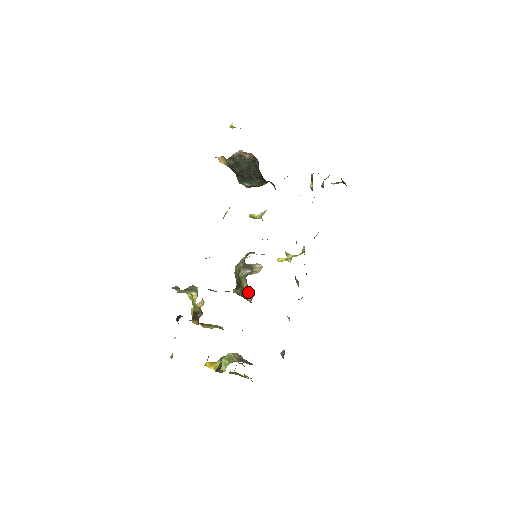
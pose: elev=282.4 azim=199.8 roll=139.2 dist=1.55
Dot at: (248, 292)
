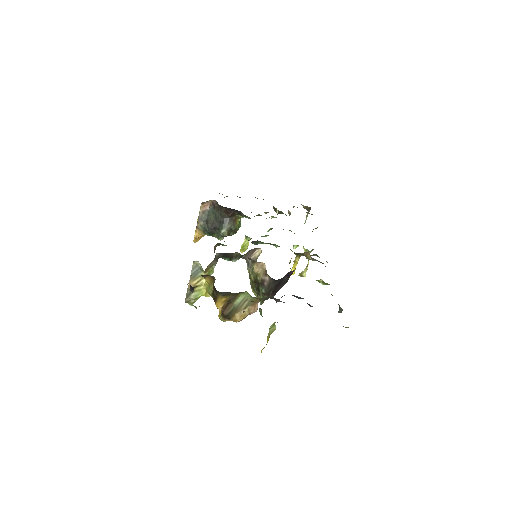
Dot at: (262, 274)
